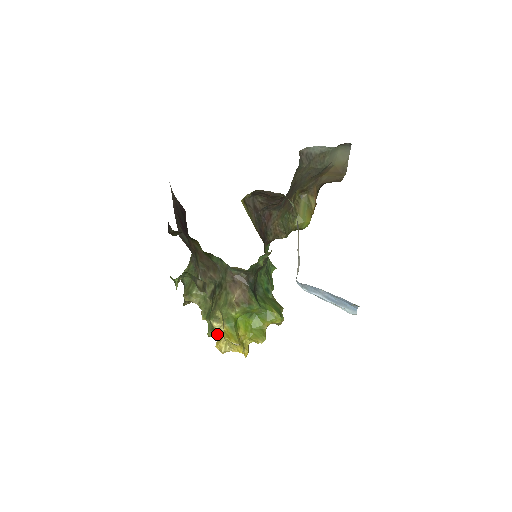
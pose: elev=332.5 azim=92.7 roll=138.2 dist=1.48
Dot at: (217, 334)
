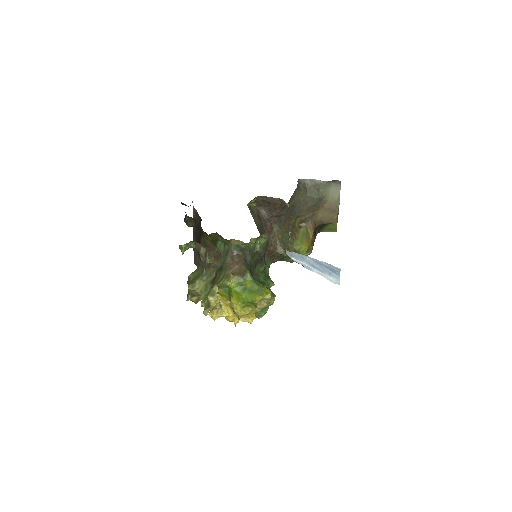
Dot at: (212, 306)
